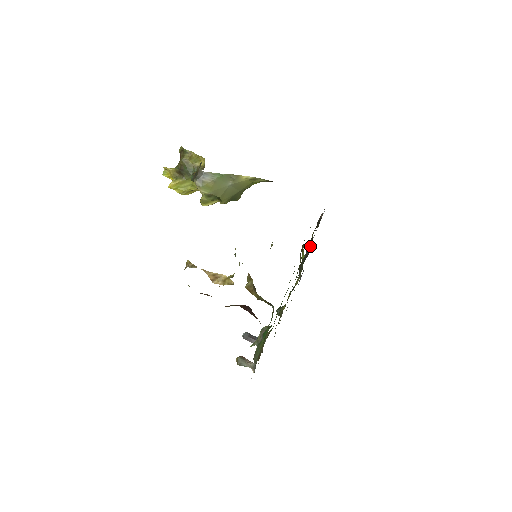
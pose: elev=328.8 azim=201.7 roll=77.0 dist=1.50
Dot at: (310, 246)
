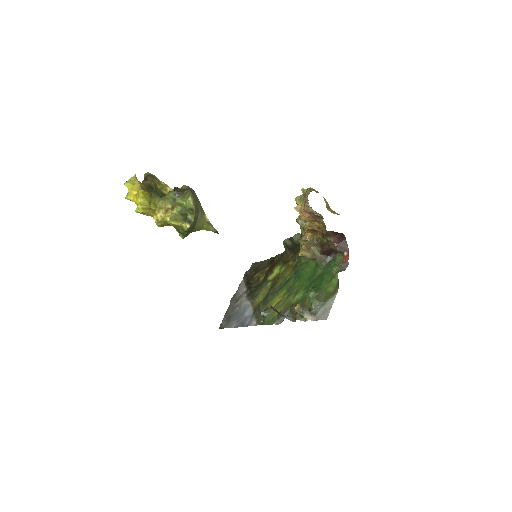
Dot at: (250, 286)
